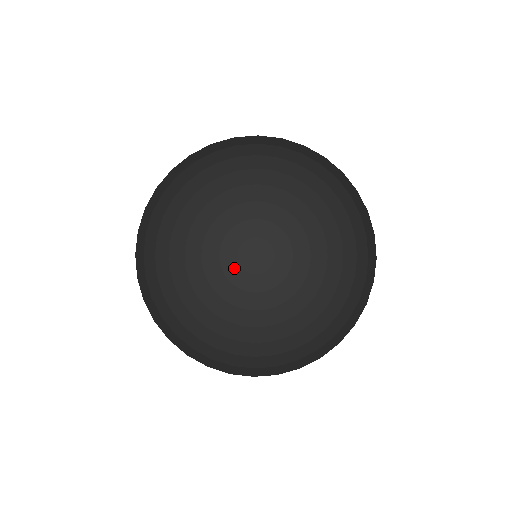
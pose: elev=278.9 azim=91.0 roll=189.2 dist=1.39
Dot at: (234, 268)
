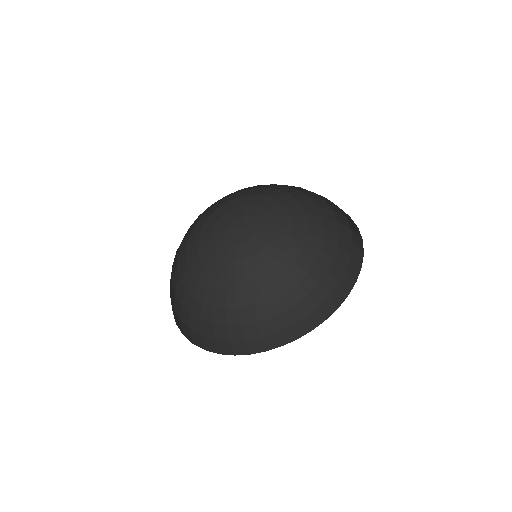
Dot at: (225, 246)
